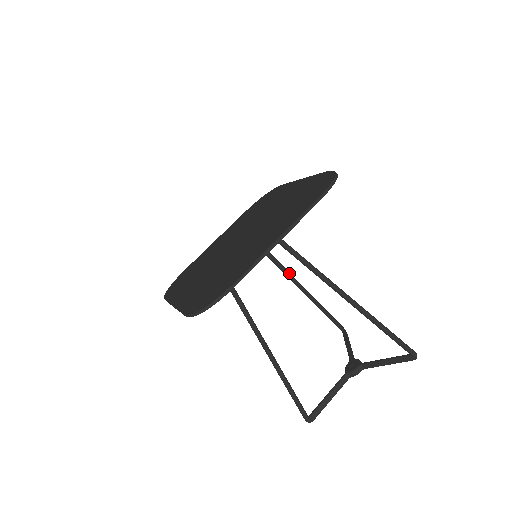
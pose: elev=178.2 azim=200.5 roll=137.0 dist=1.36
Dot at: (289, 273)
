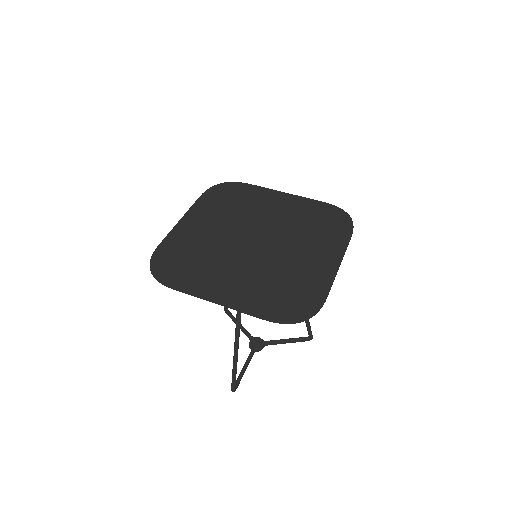
Dot at: occluded
